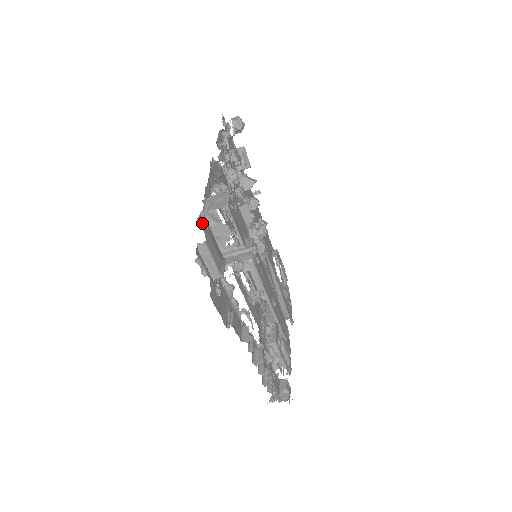
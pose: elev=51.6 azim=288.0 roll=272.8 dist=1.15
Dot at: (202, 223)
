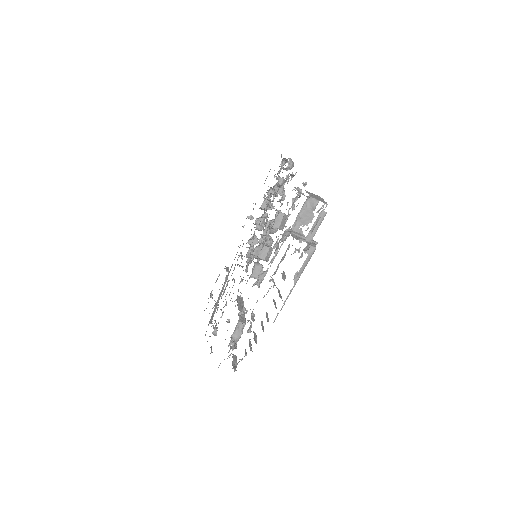
Dot at: occluded
